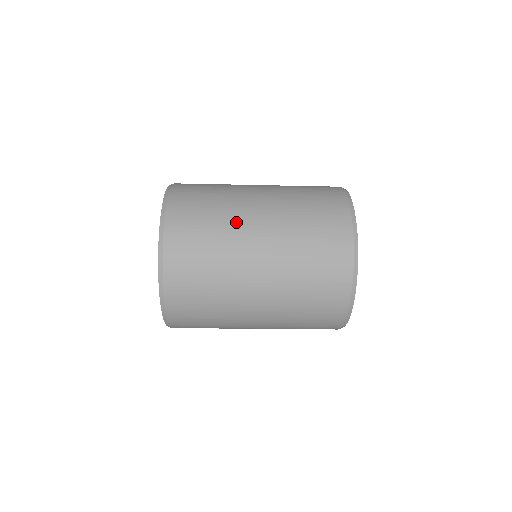
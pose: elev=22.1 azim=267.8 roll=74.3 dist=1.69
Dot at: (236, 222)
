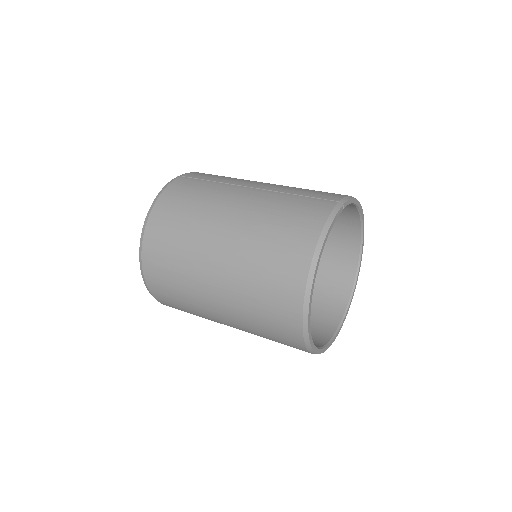
Dot at: (196, 267)
